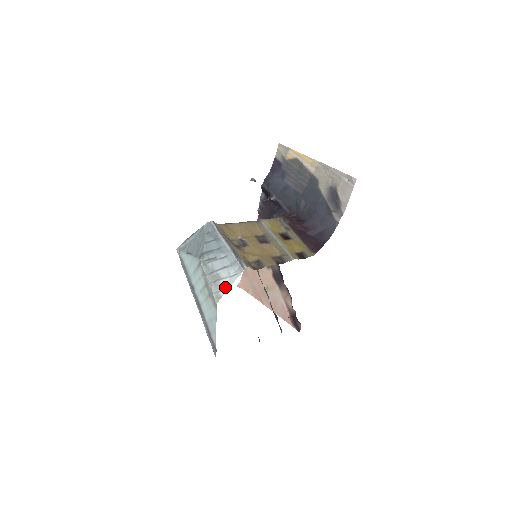
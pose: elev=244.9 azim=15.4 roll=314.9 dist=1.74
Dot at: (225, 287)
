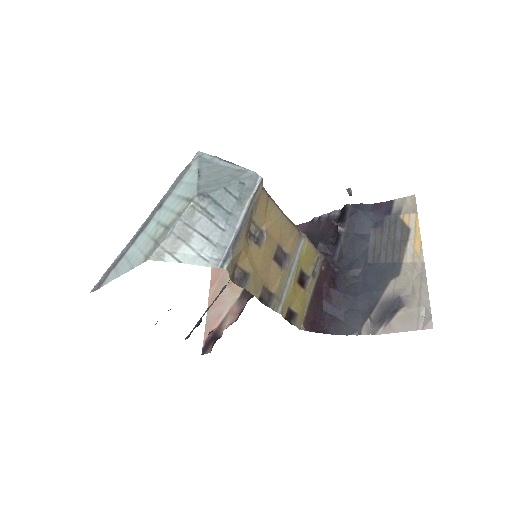
Dot at: (179, 257)
